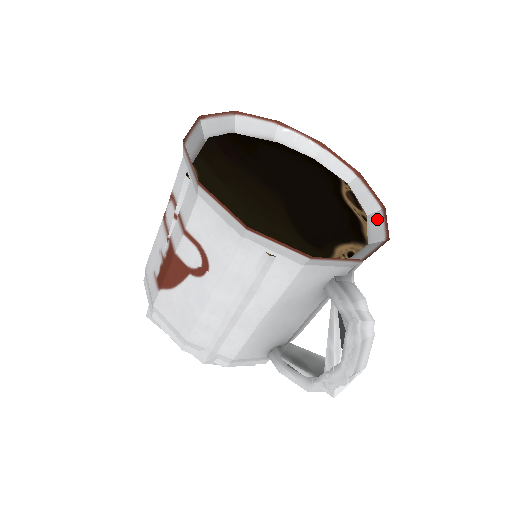
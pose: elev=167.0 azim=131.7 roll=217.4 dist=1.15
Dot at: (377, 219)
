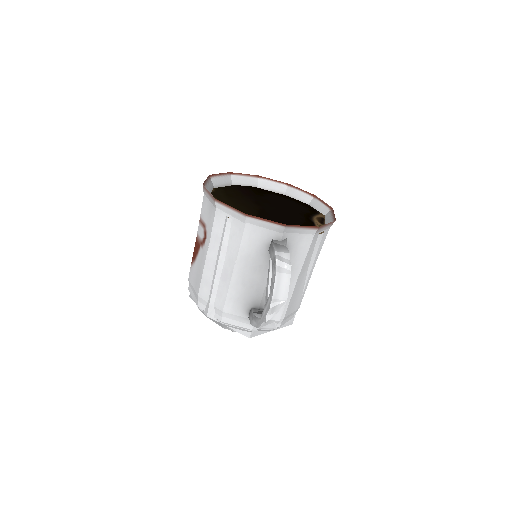
Dot at: occluded
